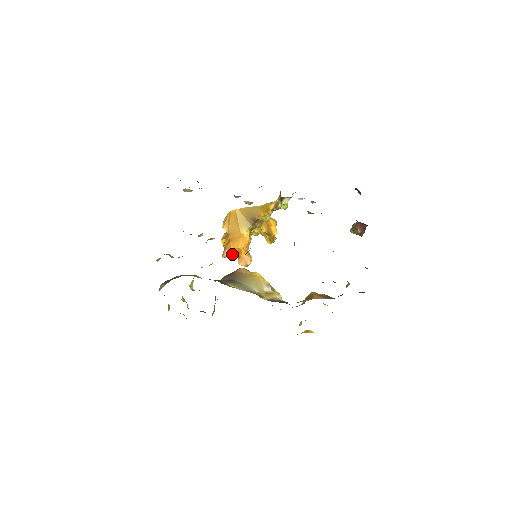
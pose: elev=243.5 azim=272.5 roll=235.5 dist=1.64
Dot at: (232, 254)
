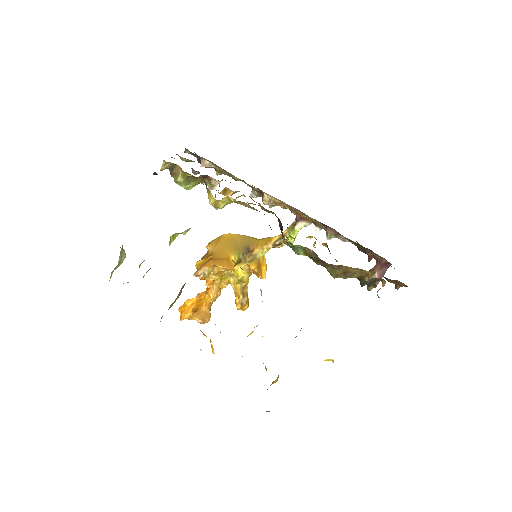
Dot at: (184, 310)
